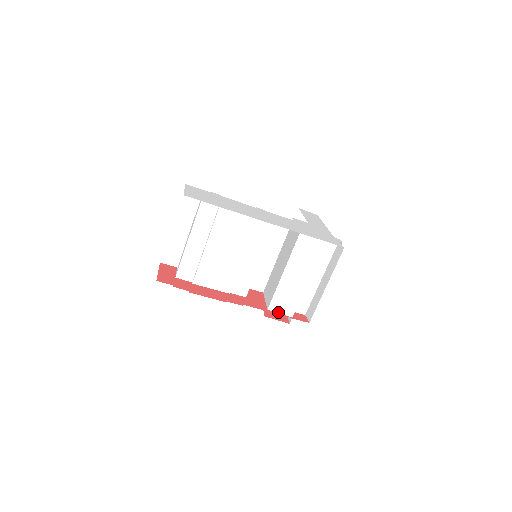
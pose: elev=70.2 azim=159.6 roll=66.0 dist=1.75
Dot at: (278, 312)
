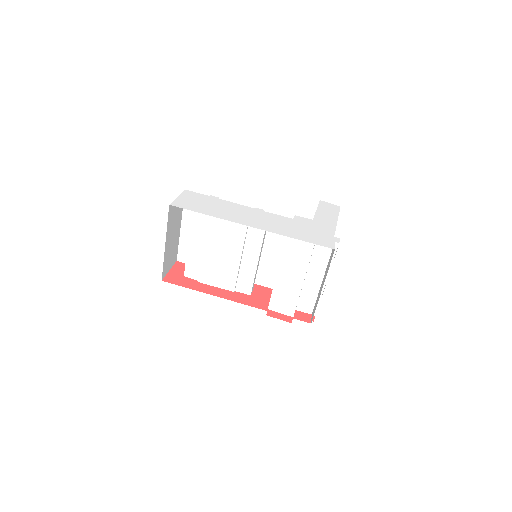
Dot at: (278, 312)
